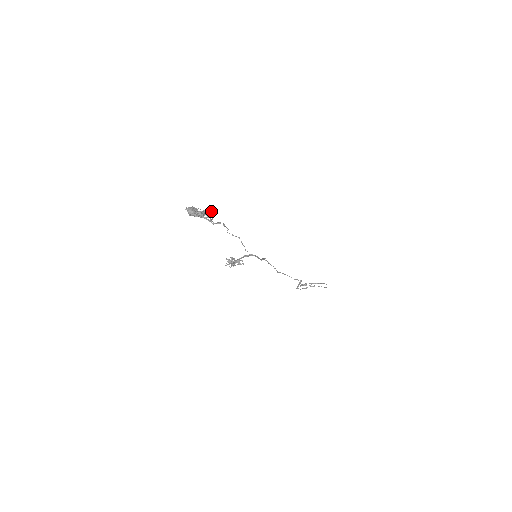
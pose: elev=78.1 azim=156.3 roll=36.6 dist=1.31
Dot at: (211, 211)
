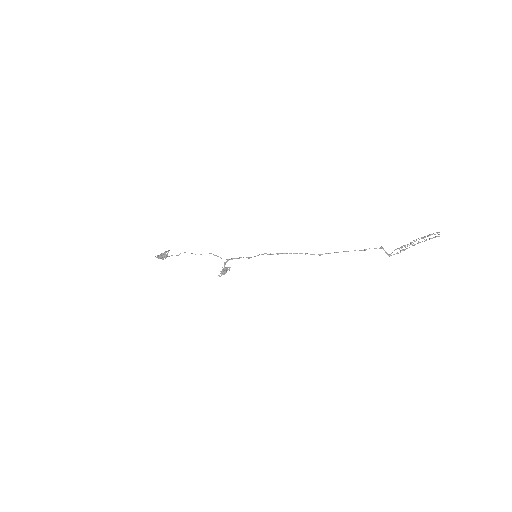
Dot at: (169, 250)
